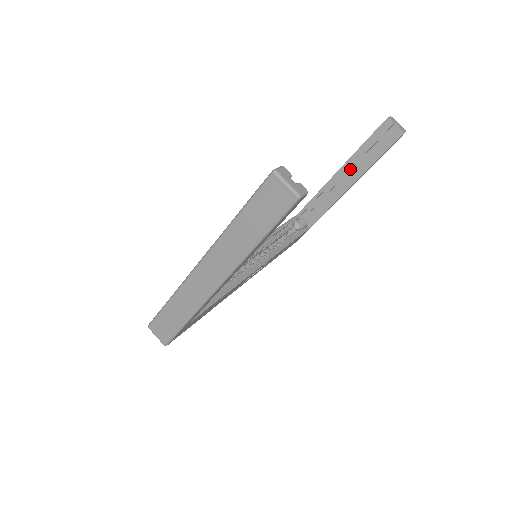
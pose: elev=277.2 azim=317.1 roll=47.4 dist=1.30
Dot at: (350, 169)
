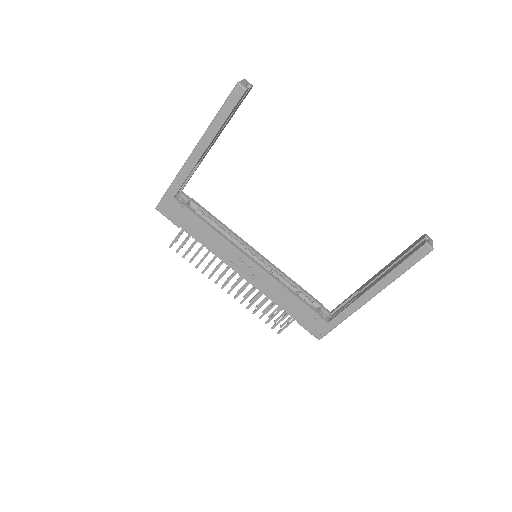
Dot at: occluded
